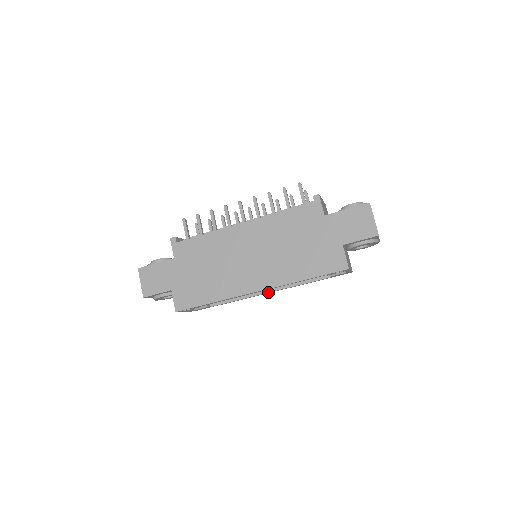
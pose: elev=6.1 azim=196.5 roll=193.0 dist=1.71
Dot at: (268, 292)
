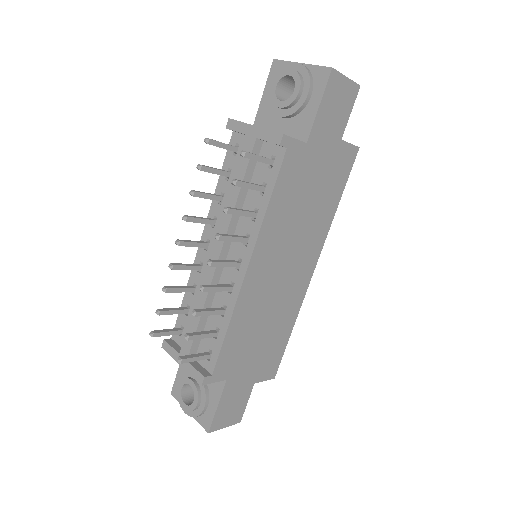
Dot at: occluded
